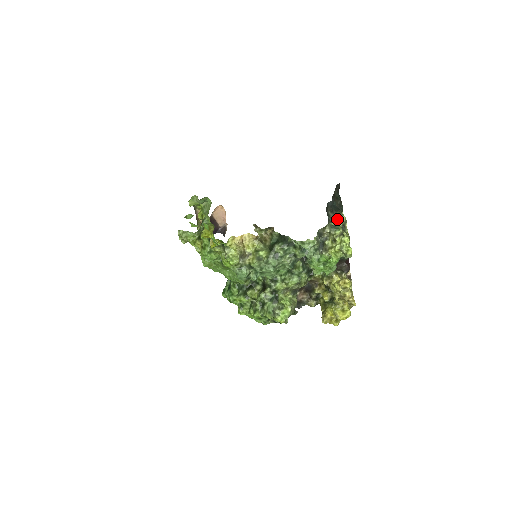
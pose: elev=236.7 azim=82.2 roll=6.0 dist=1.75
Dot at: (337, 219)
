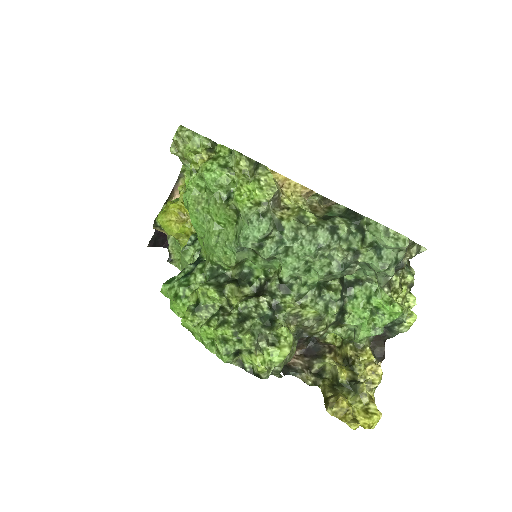
Dot at: (408, 265)
